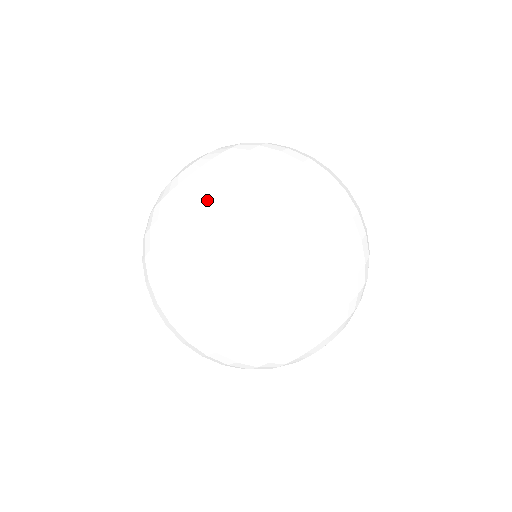
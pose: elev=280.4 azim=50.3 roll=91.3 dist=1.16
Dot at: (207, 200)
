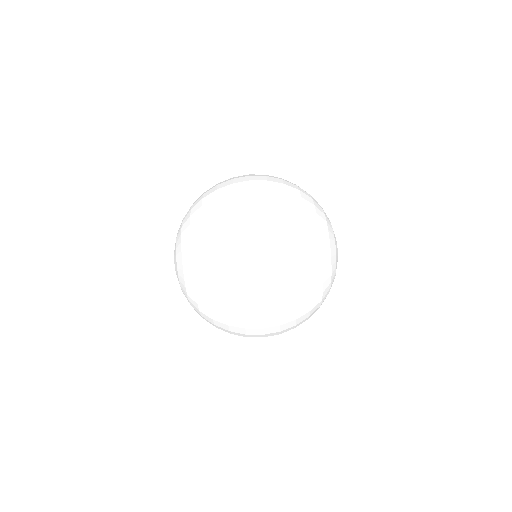
Dot at: (201, 215)
